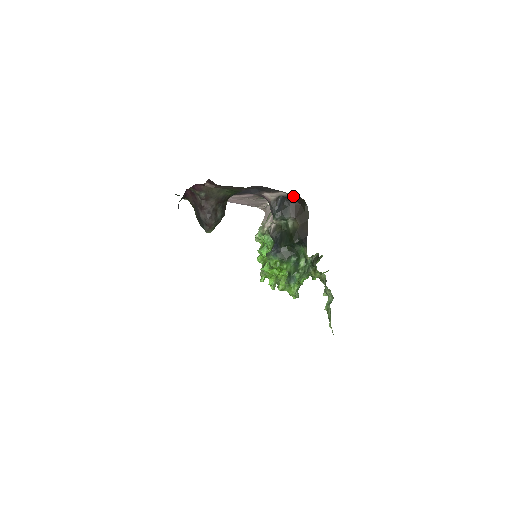
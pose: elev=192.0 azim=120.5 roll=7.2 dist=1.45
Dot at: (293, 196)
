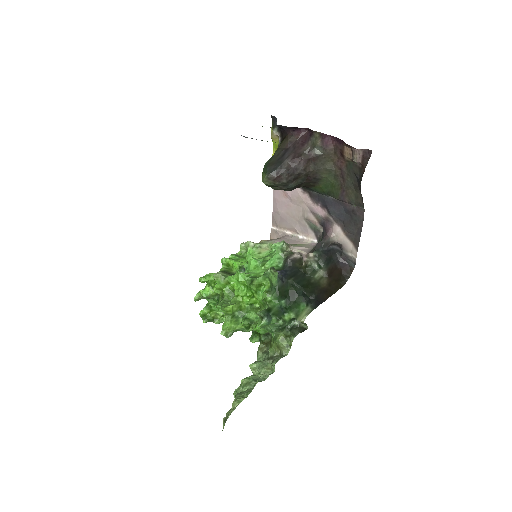
Dot at: (349, 260)
